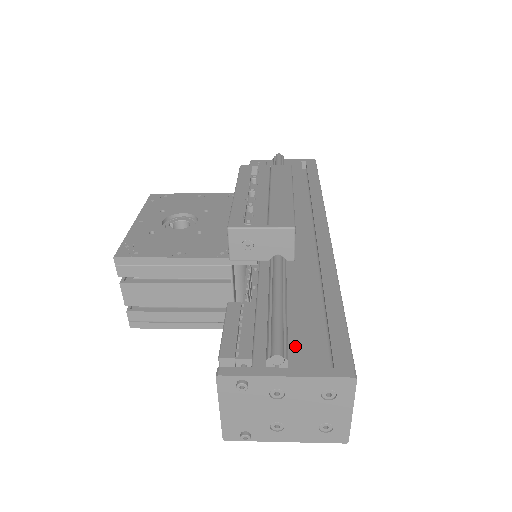
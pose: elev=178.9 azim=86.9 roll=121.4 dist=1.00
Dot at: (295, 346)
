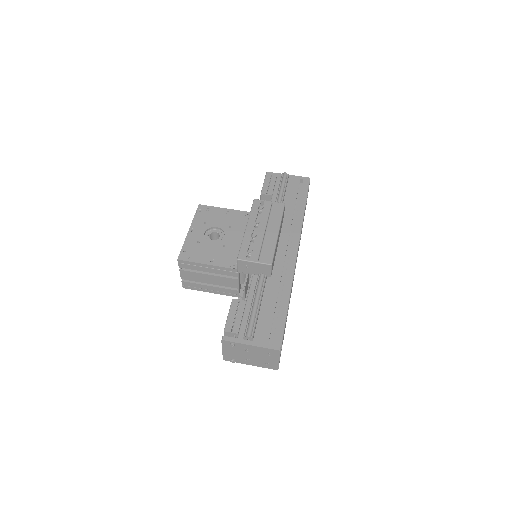
Dot at: (259, 330)
